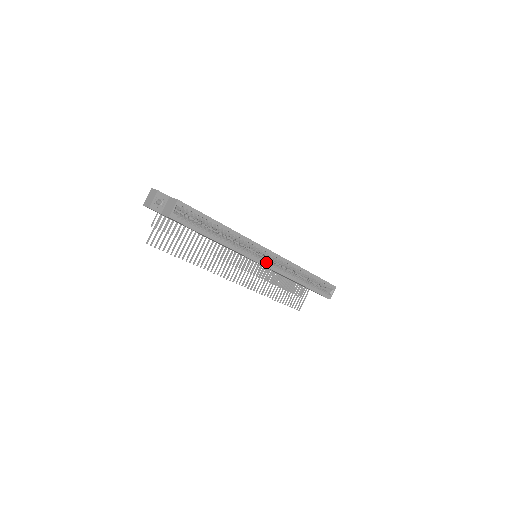
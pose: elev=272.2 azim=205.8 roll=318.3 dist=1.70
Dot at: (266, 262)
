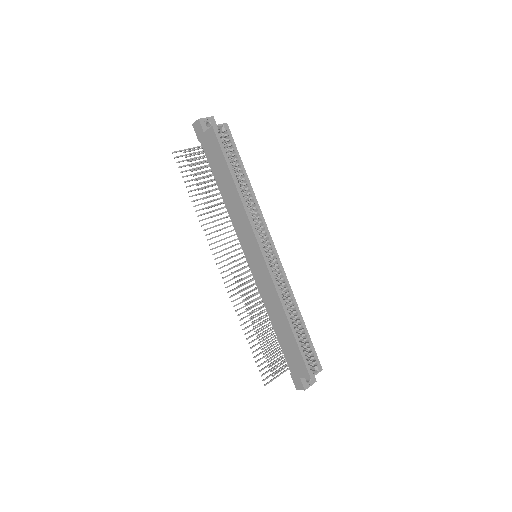
Dot at: (266, 257)
